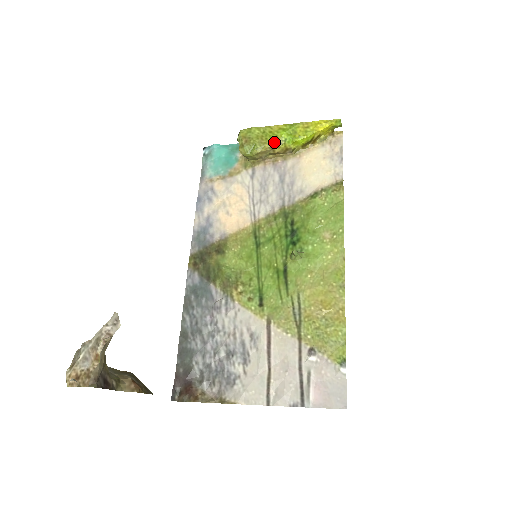
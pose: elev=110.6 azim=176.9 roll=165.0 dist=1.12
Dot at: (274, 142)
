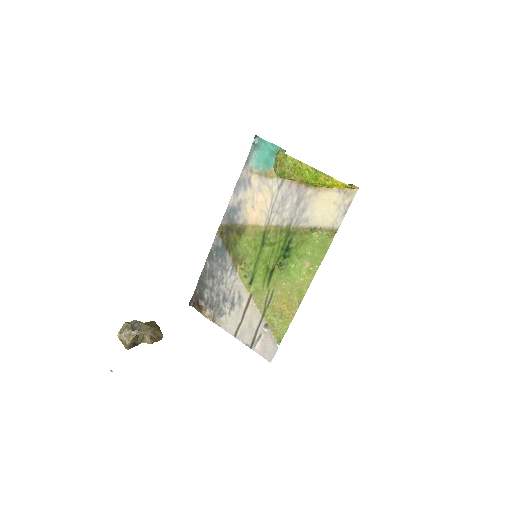
Dot at: (299, 178)
